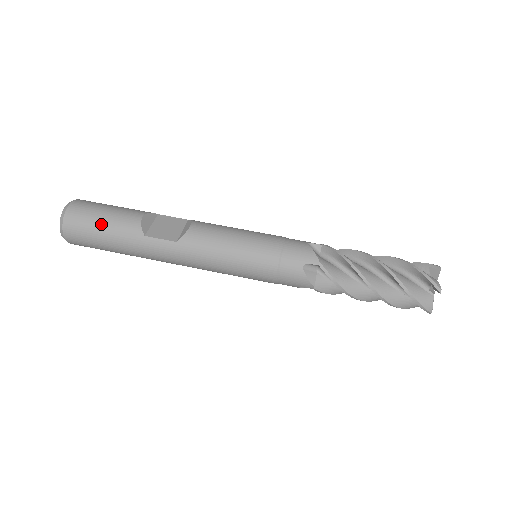
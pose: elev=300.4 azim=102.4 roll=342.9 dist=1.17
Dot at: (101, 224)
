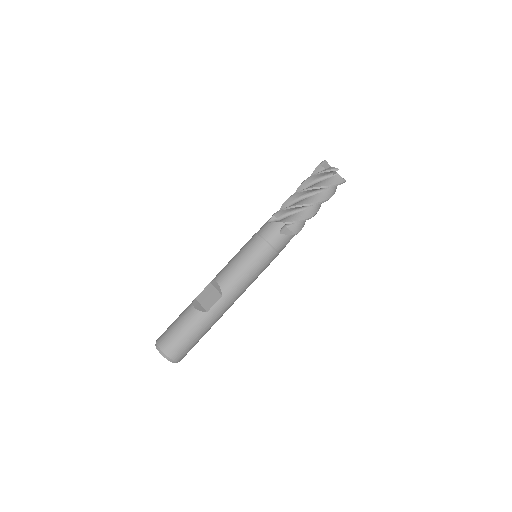
Dot at: (184, 334)
